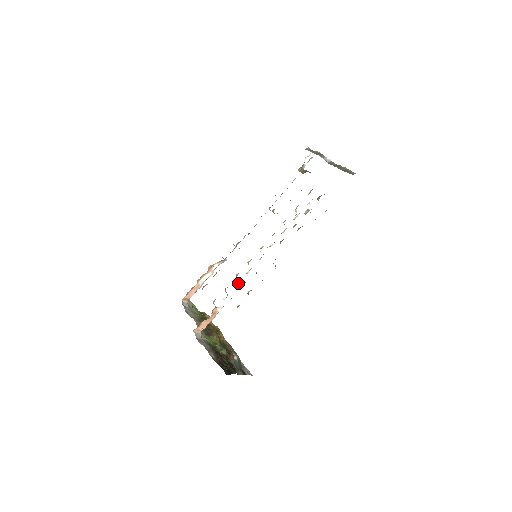
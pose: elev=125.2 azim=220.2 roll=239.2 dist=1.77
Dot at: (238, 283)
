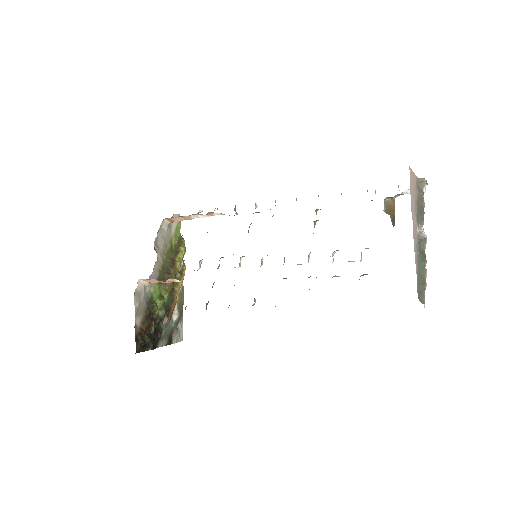
Dot at: occluded
